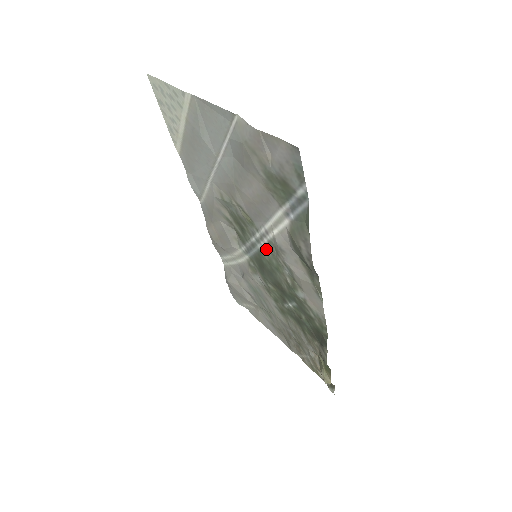
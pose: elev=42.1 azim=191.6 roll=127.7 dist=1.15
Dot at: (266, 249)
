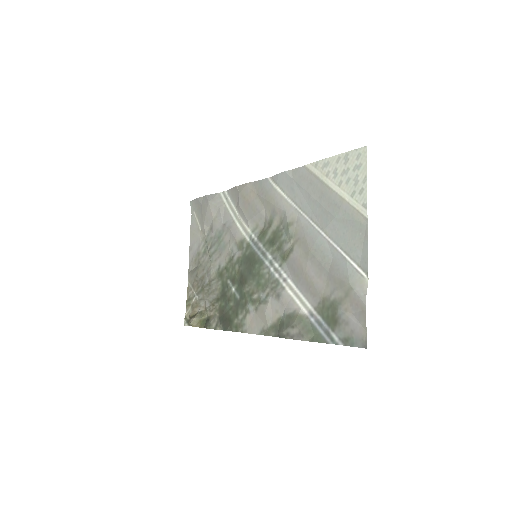
Dot at: (269, 273)
